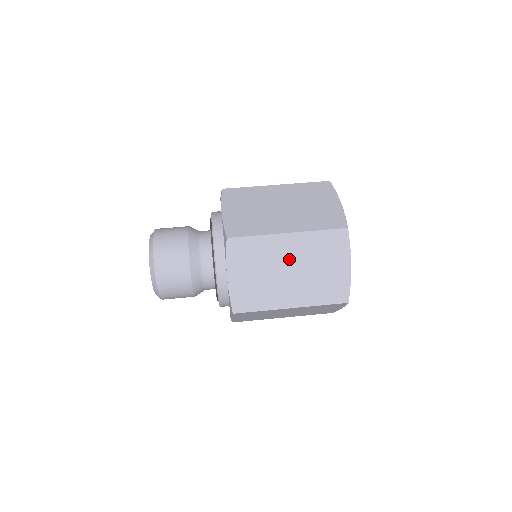
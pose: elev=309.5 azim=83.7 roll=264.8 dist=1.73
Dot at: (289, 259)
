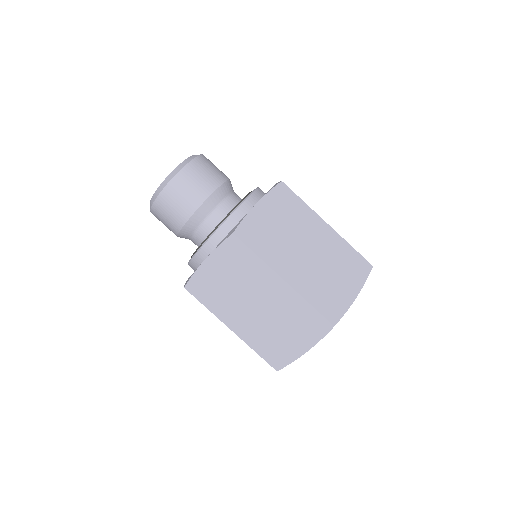
Dot at: (265, 298)
